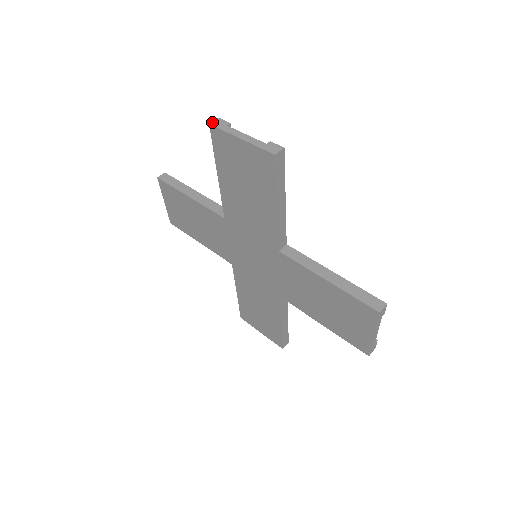
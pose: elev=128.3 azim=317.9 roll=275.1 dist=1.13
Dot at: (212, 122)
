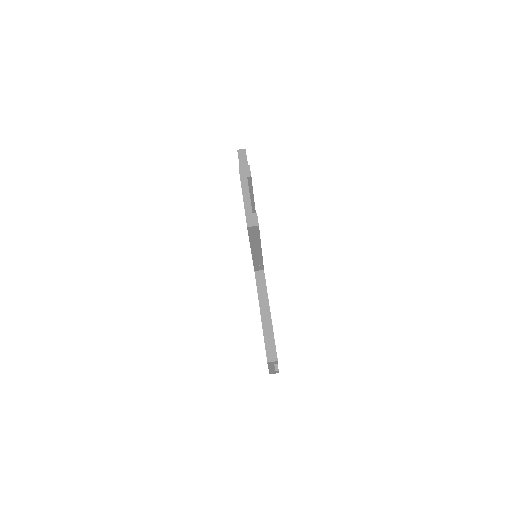
Dot at: (241, 166)
